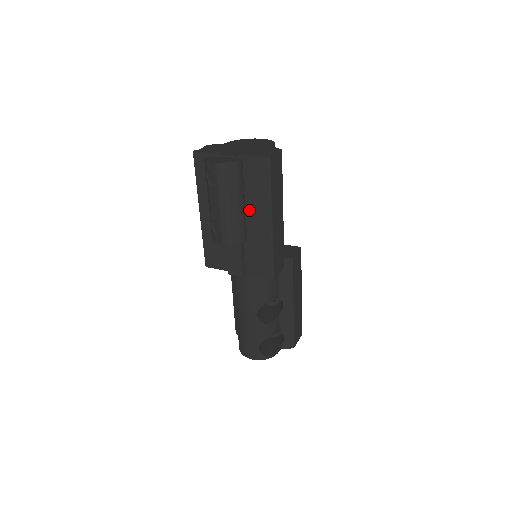
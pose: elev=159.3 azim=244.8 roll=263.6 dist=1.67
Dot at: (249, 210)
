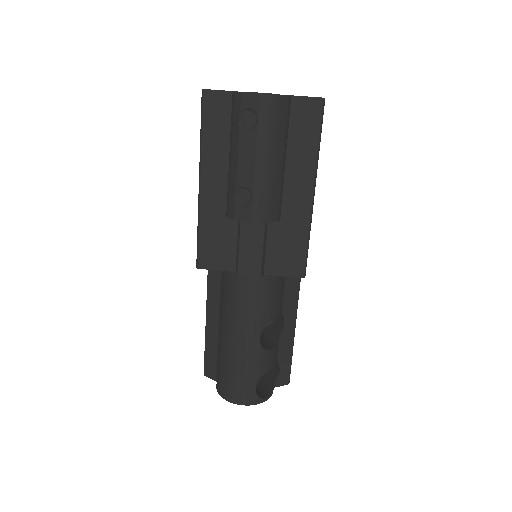
Dot at: occluded
